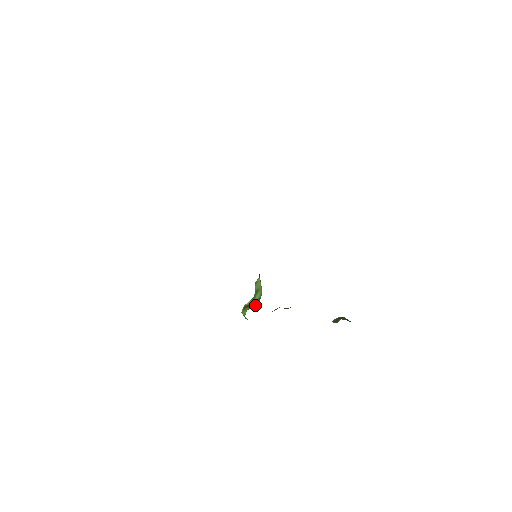
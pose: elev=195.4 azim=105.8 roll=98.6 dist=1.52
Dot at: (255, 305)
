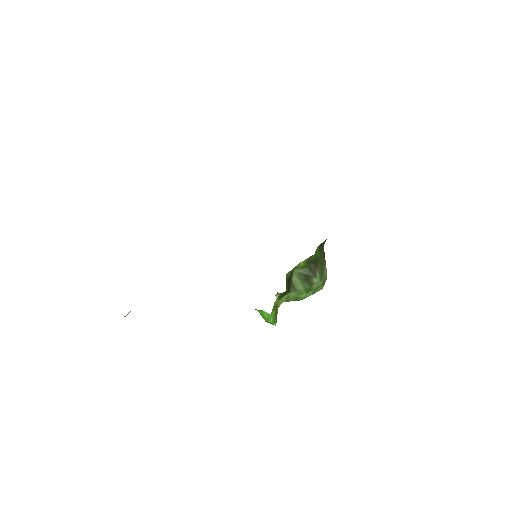
Dot at: occluded
